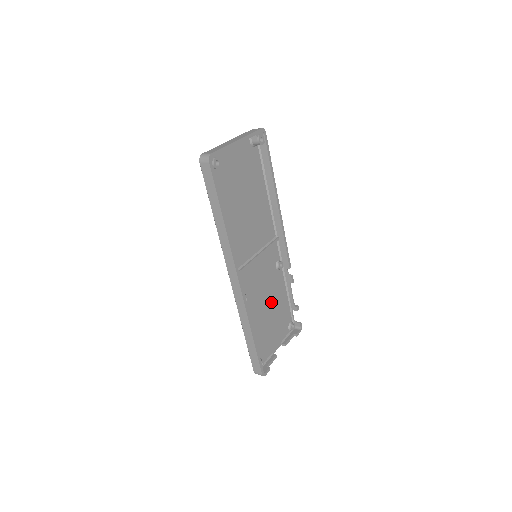
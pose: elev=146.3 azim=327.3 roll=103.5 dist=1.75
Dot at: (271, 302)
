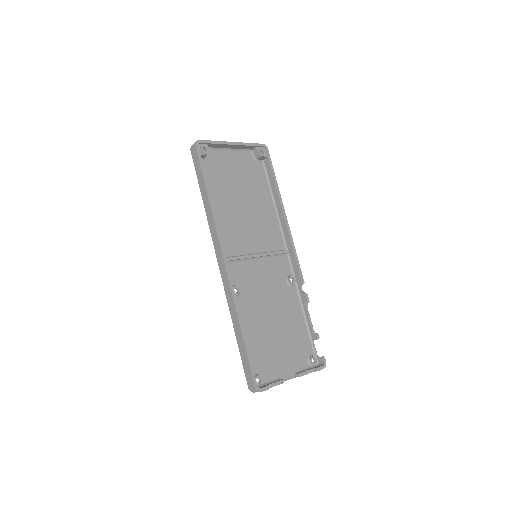
Dot at: (278, 316)
